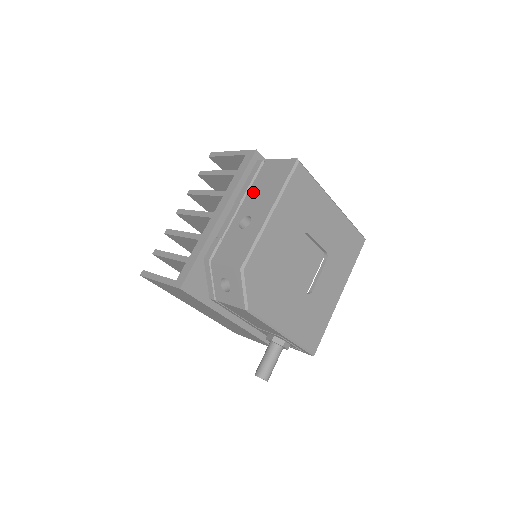
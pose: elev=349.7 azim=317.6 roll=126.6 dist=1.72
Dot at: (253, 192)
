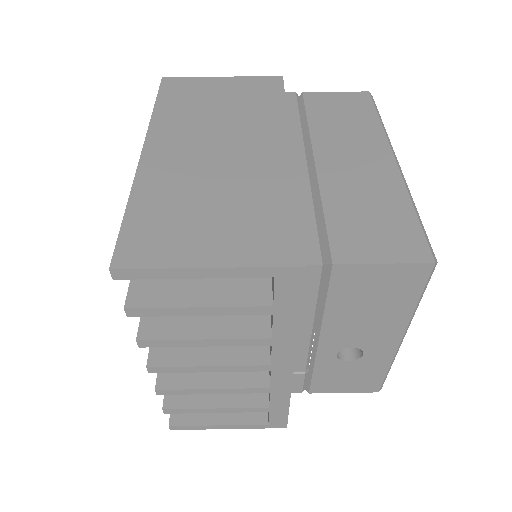
Dot at: (338, 320)
